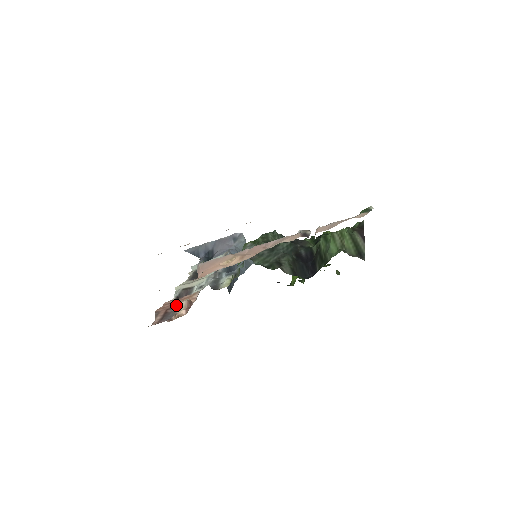
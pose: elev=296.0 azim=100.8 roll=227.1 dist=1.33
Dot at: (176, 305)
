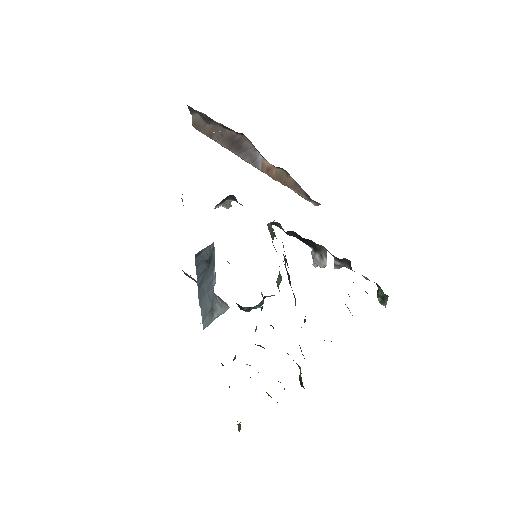
Dot at: occluded
